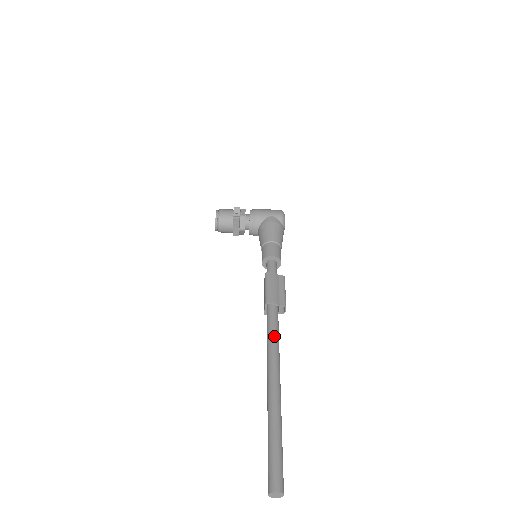
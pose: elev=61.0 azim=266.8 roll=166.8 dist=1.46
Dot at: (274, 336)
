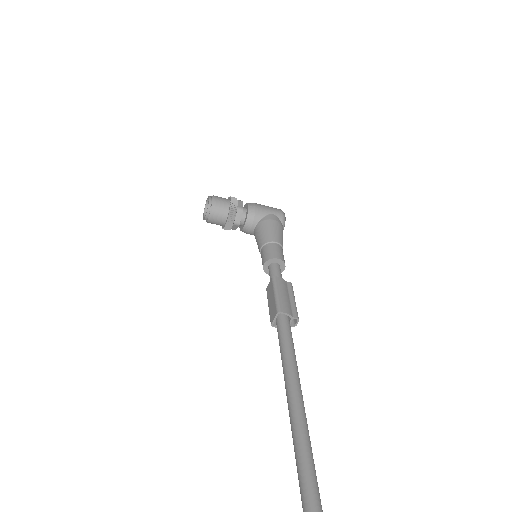
Dot at: (292, 353)
